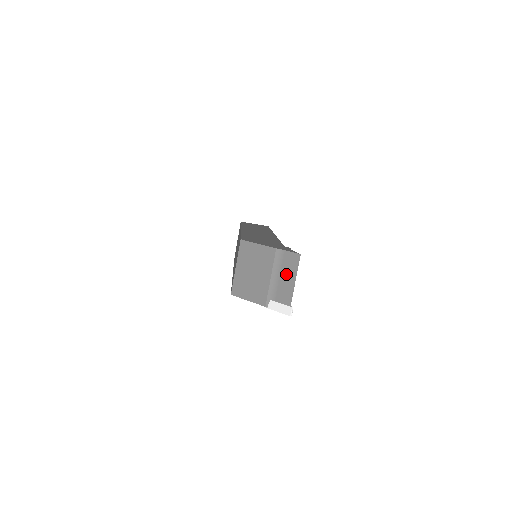
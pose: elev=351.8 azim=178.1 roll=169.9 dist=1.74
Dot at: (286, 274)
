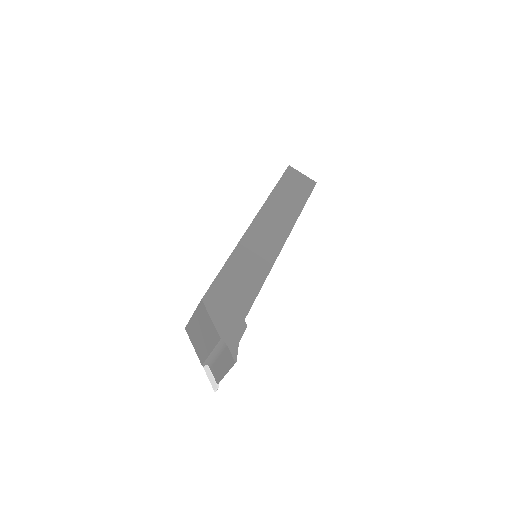
Dot at: (222, 362)
